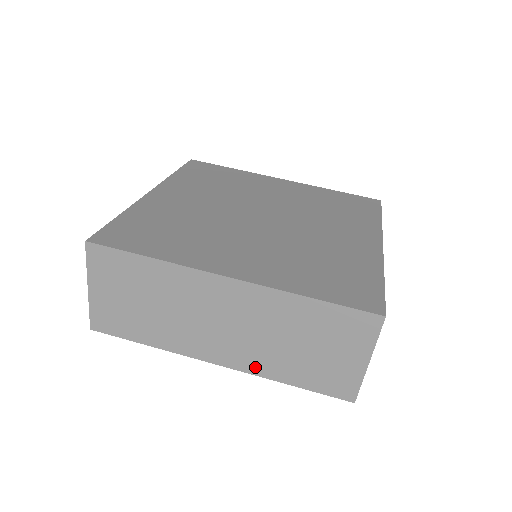
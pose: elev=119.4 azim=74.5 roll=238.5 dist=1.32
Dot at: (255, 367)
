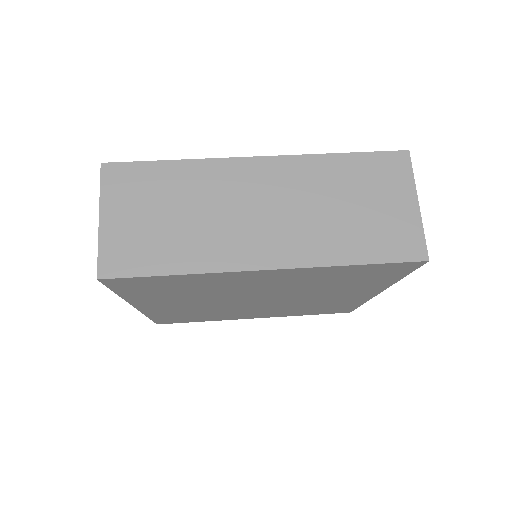
Dot at: (310, 255)
